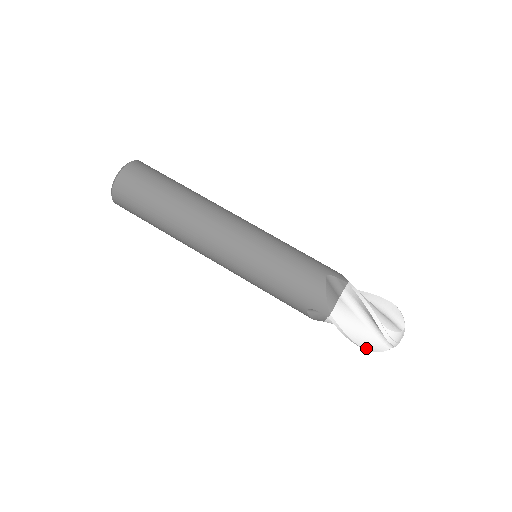
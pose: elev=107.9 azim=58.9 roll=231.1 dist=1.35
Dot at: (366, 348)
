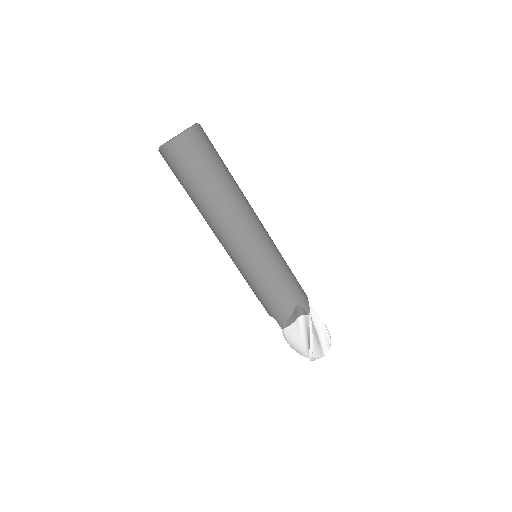
Dot at: (295, 350)
